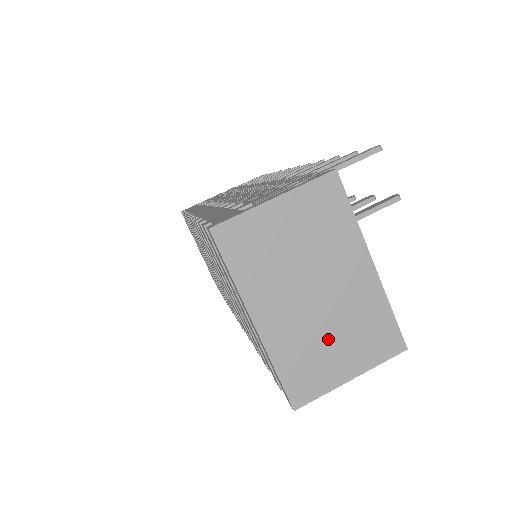
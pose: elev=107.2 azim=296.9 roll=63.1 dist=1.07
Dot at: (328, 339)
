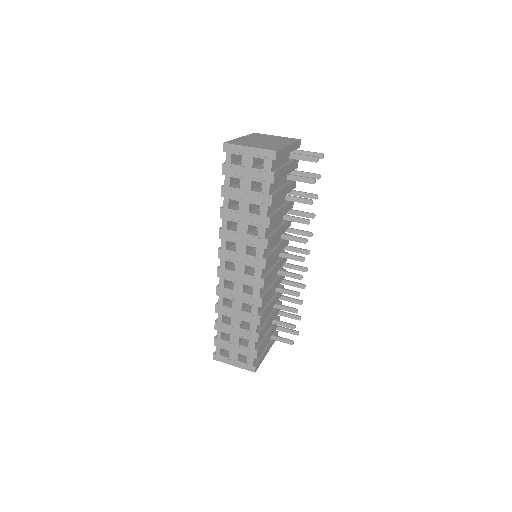
Dot at: (255, 143)
